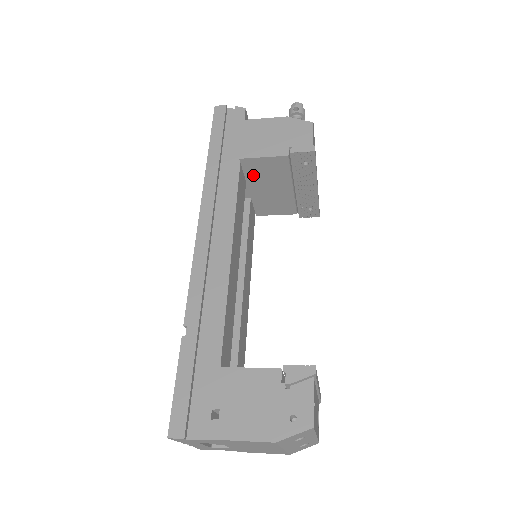
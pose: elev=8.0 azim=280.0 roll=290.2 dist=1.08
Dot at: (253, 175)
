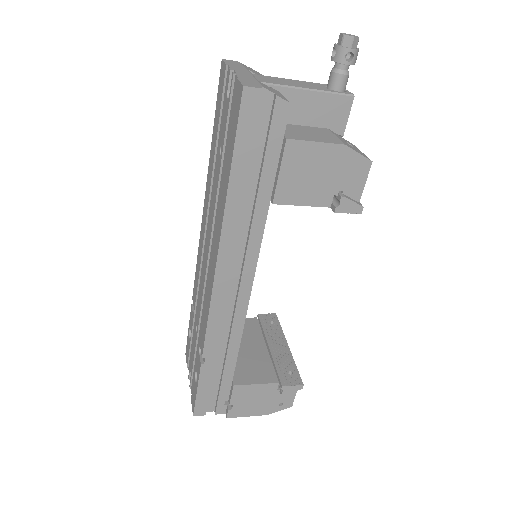
Dot at: occluded
